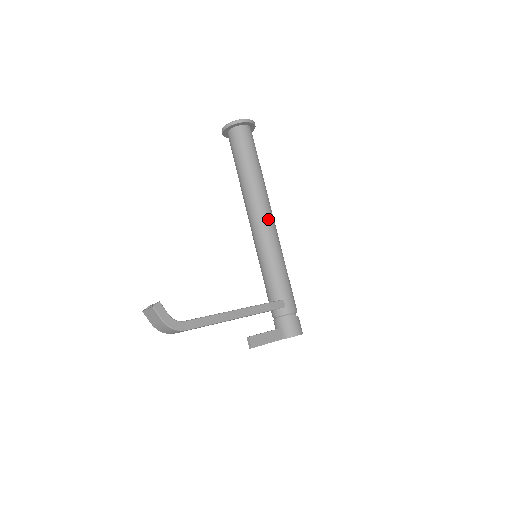
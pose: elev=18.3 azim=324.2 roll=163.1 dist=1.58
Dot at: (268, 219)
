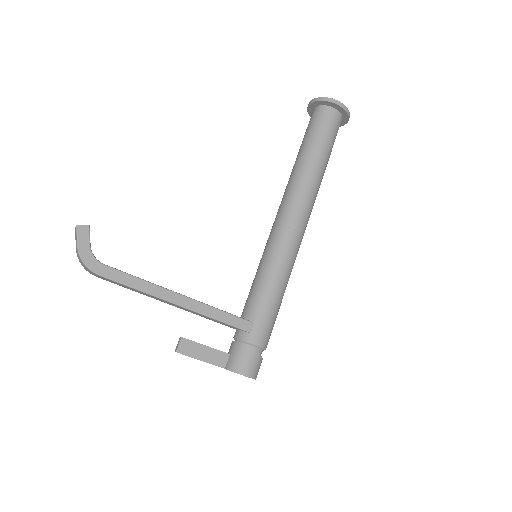
Dot at: (296, 222)
